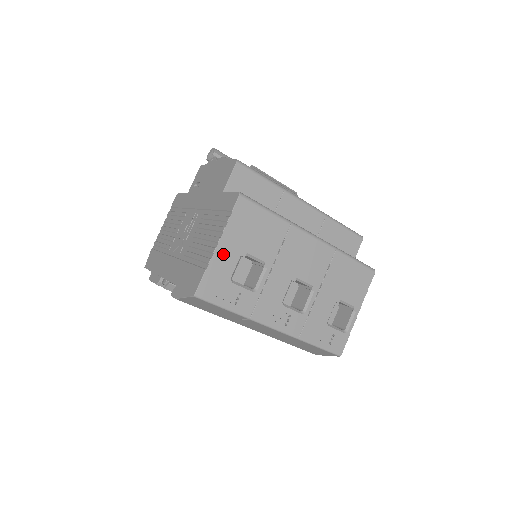
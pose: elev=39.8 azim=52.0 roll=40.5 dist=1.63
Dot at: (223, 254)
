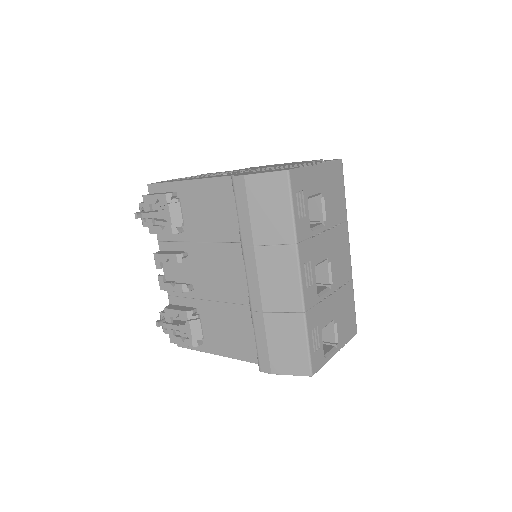
Dot at: (316, 175)
